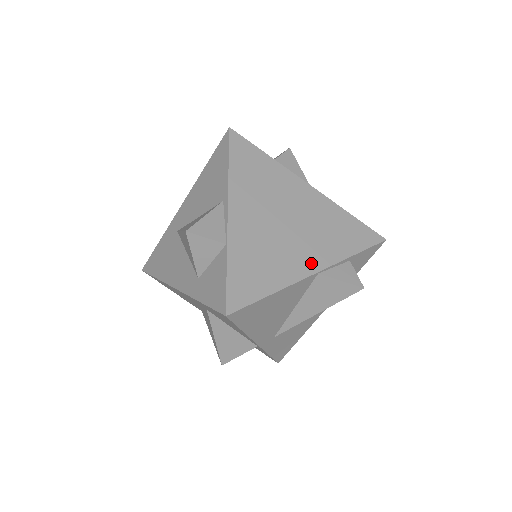
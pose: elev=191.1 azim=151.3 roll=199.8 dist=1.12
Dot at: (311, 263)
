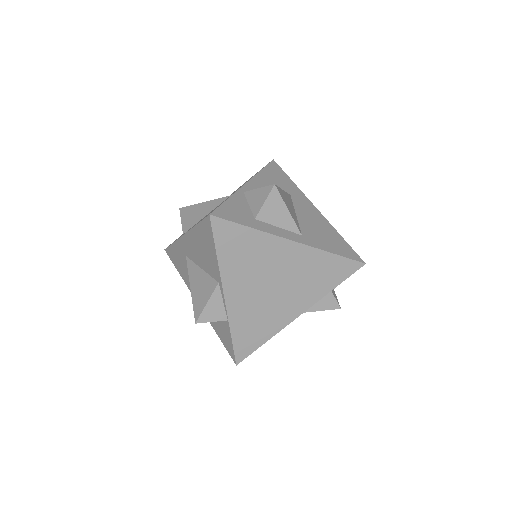
Dot at: (296, 309)
